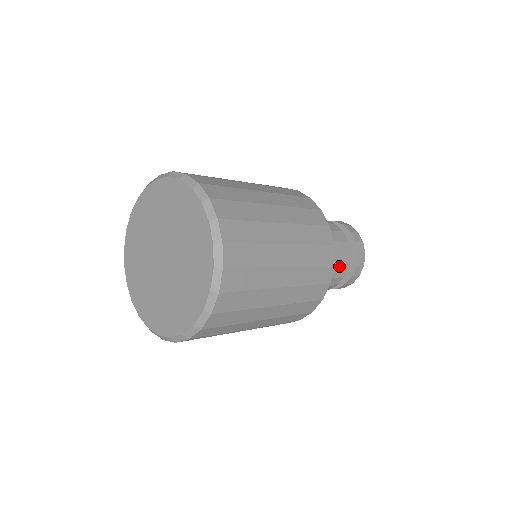
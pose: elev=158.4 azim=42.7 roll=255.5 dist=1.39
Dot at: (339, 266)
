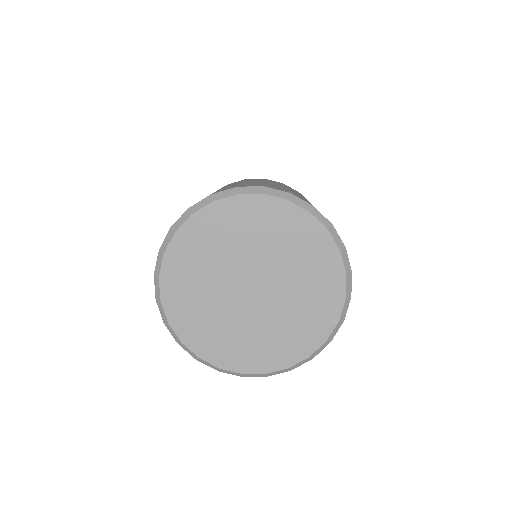
Dot at: occluded
